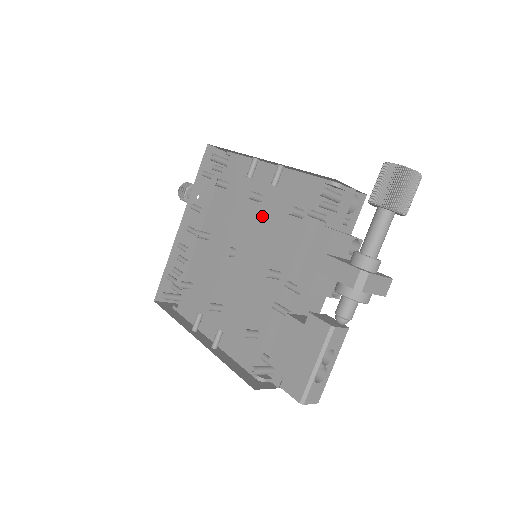
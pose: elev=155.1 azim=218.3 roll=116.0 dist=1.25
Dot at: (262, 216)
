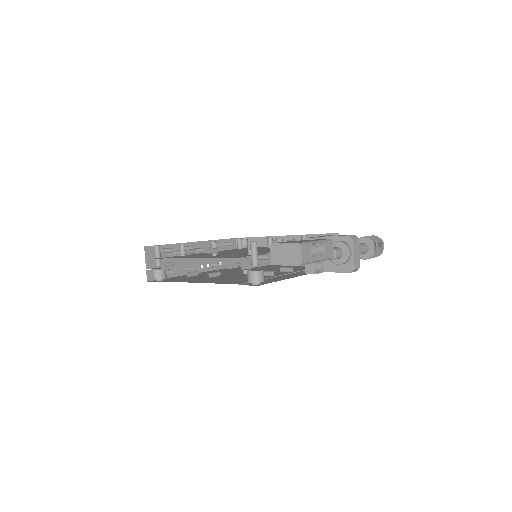
Dot at: occluded
